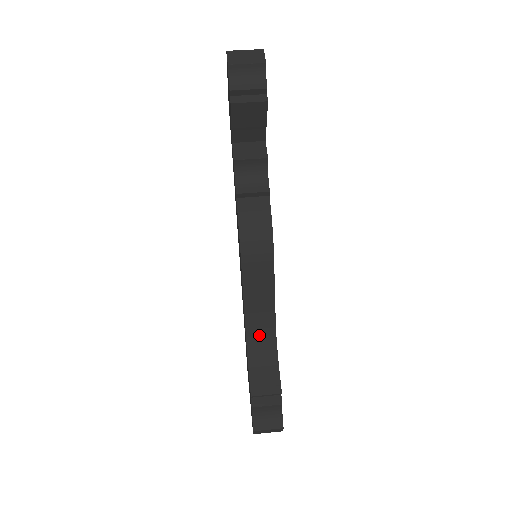
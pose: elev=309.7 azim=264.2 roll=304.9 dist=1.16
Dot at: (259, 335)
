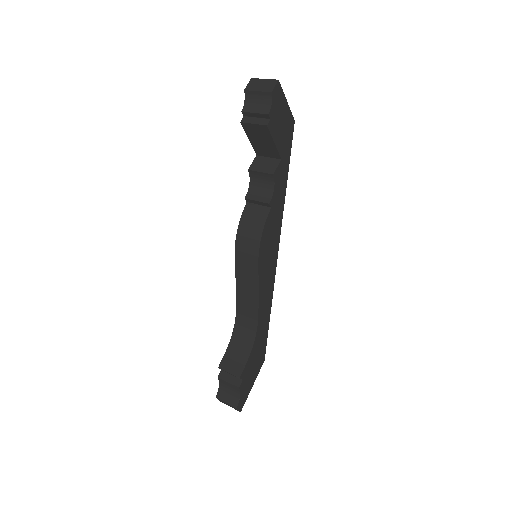
Dot at: (245, 323)
